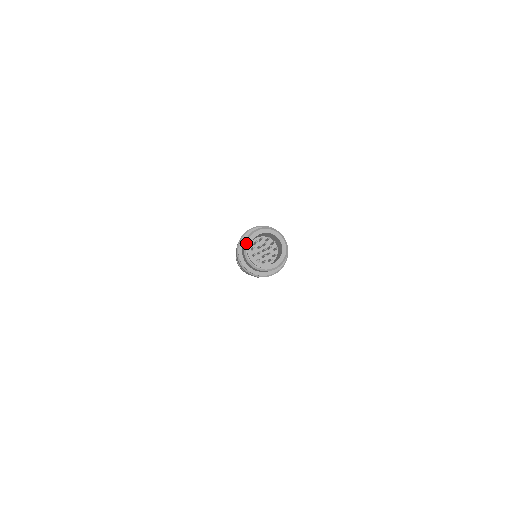
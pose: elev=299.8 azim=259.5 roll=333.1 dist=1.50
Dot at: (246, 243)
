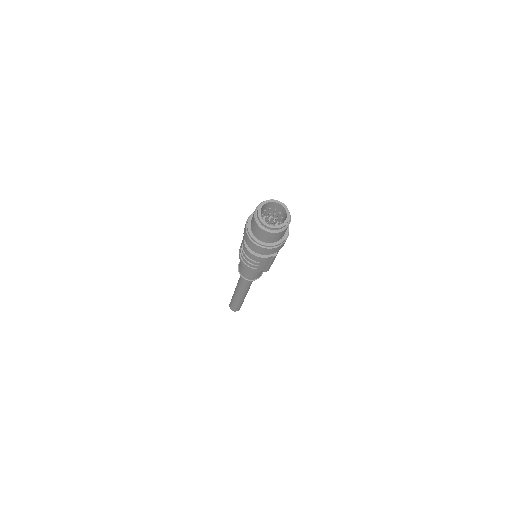
Dot at: (256, 217)
